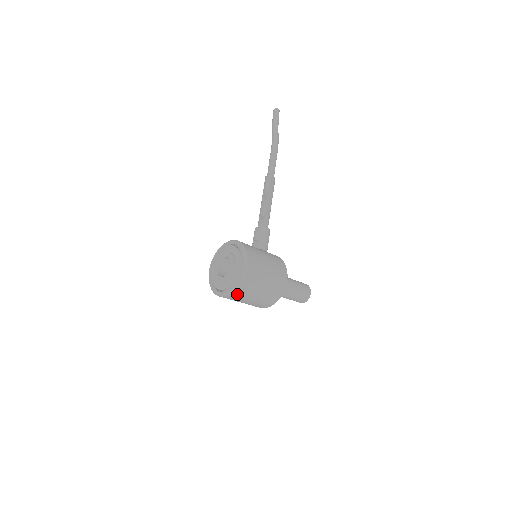
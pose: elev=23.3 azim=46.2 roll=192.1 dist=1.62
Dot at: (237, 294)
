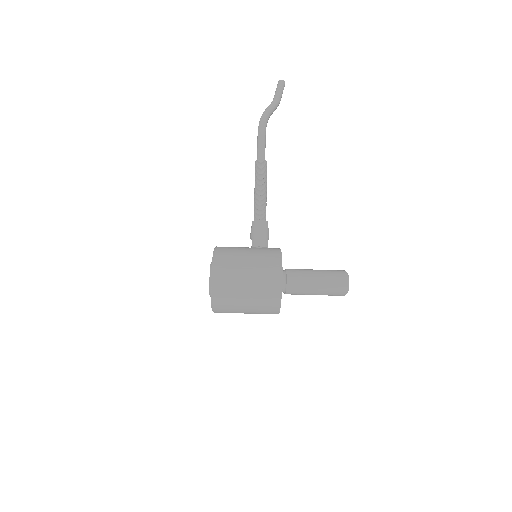
Dot at: (221, 306)
